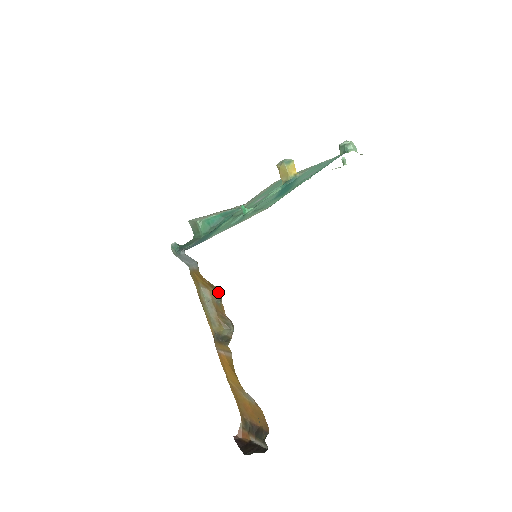
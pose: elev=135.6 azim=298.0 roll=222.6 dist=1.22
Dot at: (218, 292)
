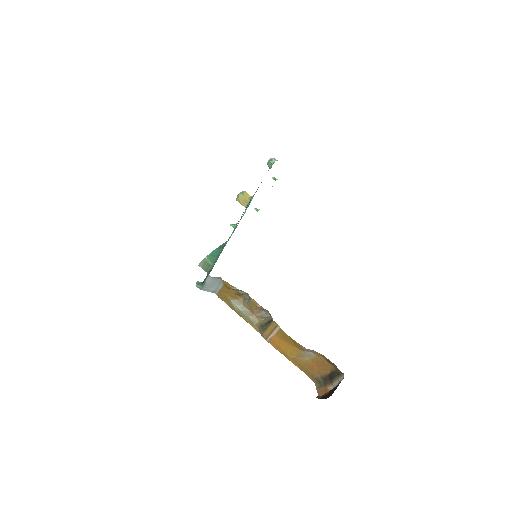
Dot at: (245, 296)
